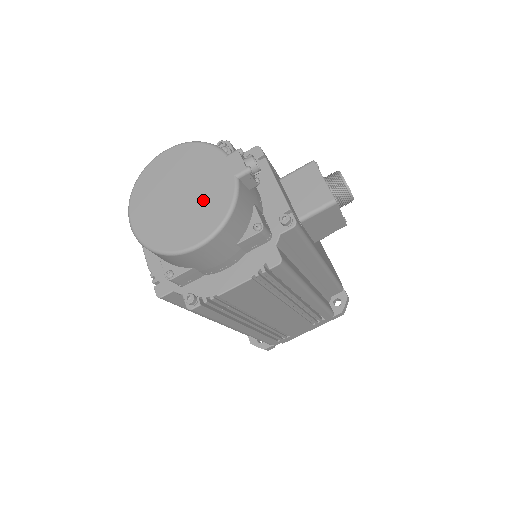
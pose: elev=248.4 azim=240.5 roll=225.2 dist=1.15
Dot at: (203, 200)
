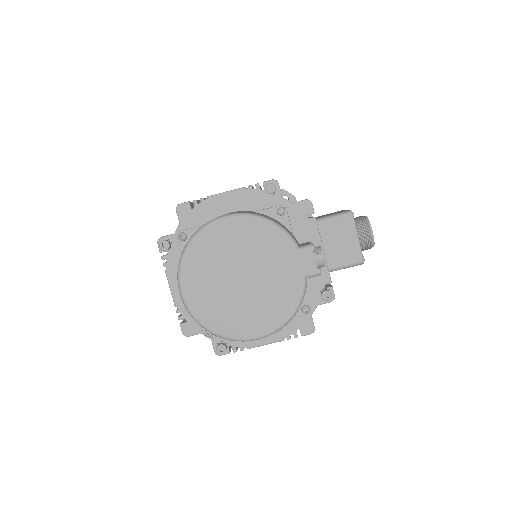
Dot at: (268, 293)
